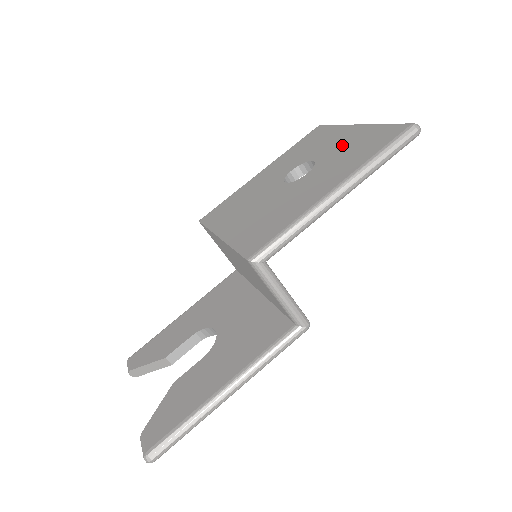
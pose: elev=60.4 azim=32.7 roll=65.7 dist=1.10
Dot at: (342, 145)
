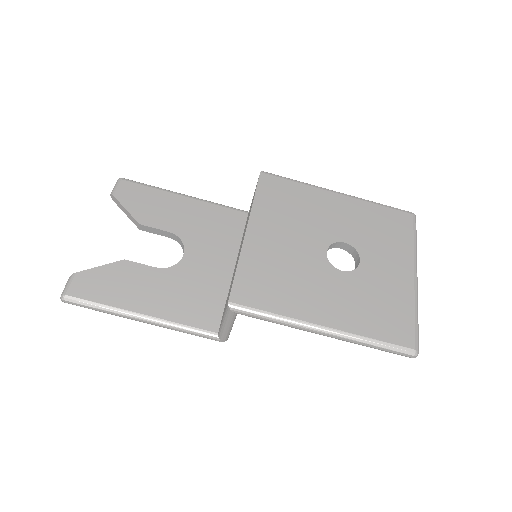
Dot at: (384, 282)
